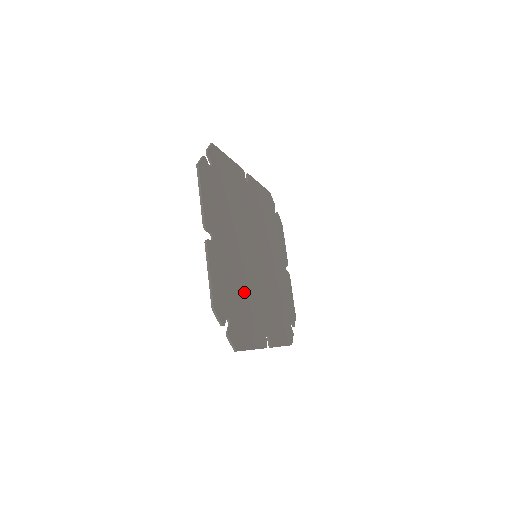
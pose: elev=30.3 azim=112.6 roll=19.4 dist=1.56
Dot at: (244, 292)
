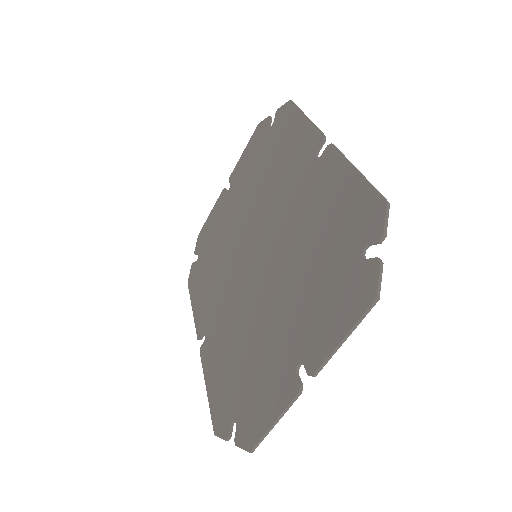
Dot at: (243, 345)
